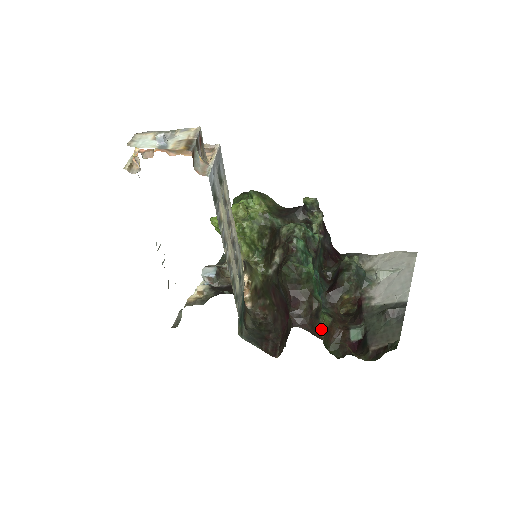
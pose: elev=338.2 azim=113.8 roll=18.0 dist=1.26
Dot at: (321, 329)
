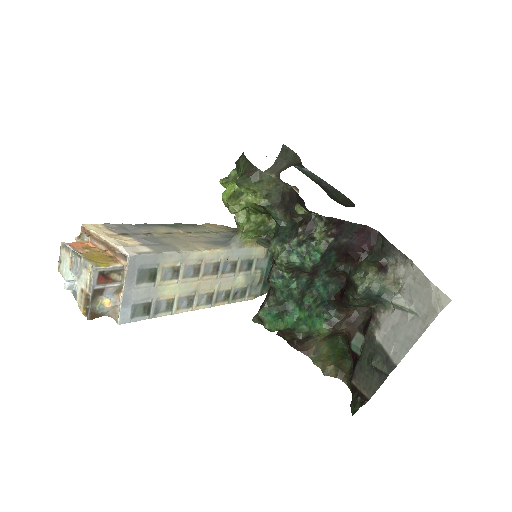
Dot at: (317, 340)
